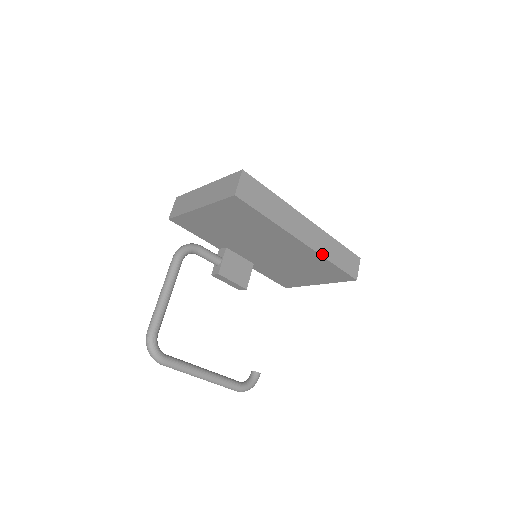
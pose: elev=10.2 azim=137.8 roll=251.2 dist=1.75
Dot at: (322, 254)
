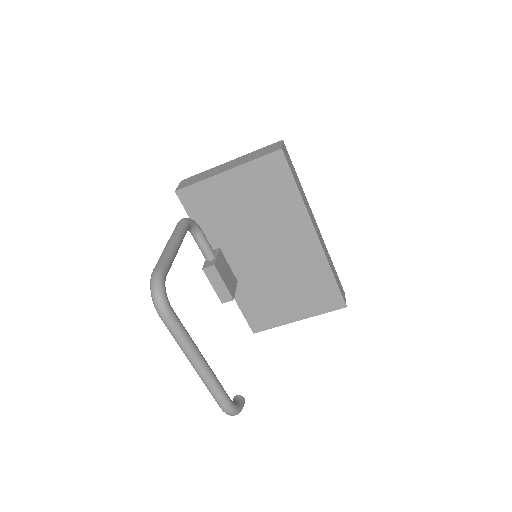
Dot at: (327, 259)
